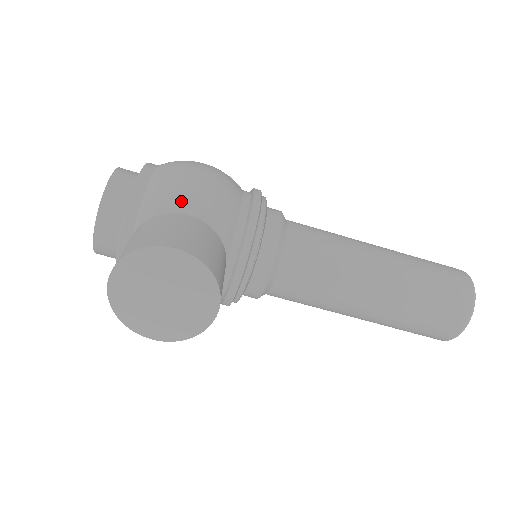
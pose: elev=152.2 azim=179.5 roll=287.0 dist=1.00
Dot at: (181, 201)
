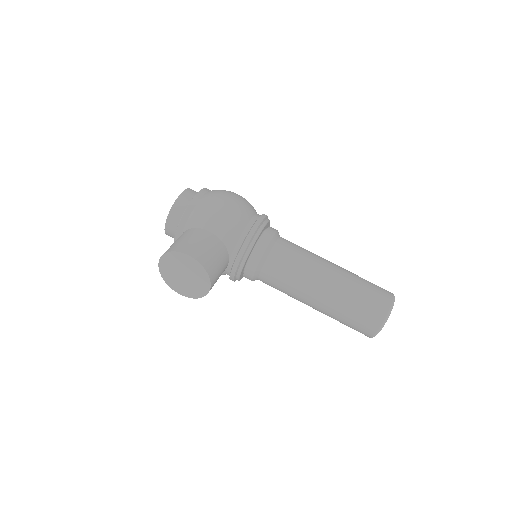
Dot at: (207, 223)
